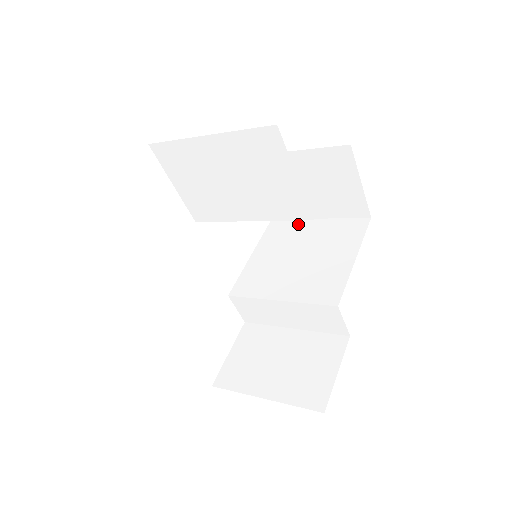
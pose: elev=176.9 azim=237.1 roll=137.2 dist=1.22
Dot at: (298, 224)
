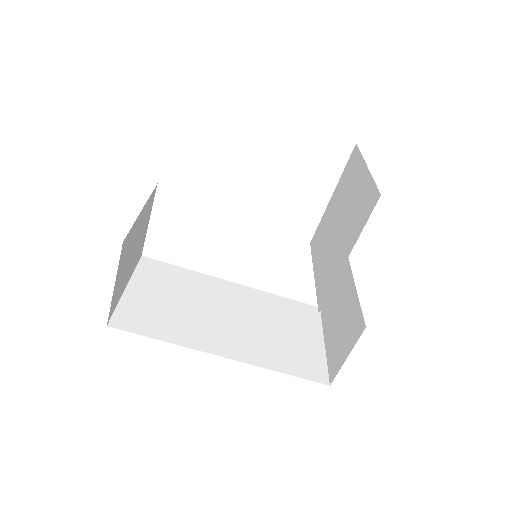
Dot at: (358, 166)
